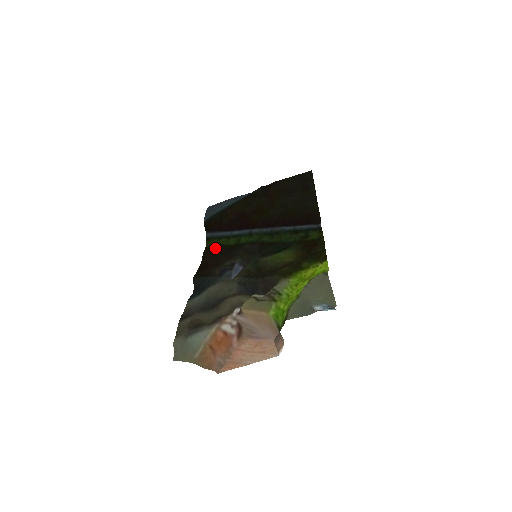
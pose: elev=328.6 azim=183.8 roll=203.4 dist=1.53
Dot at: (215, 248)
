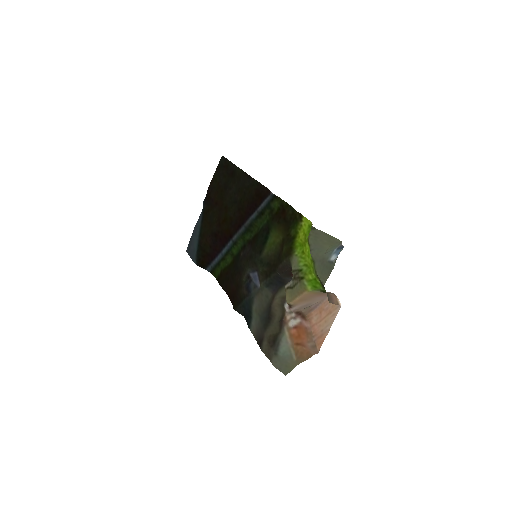
Dot at: (224, 275)
